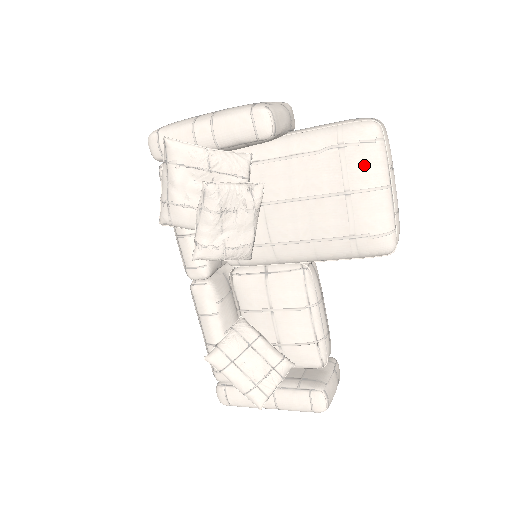
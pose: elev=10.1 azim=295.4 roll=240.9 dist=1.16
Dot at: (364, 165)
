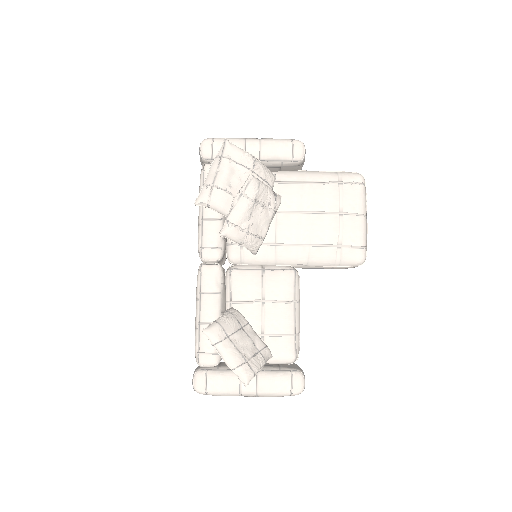
Dot at: (354, 197)
